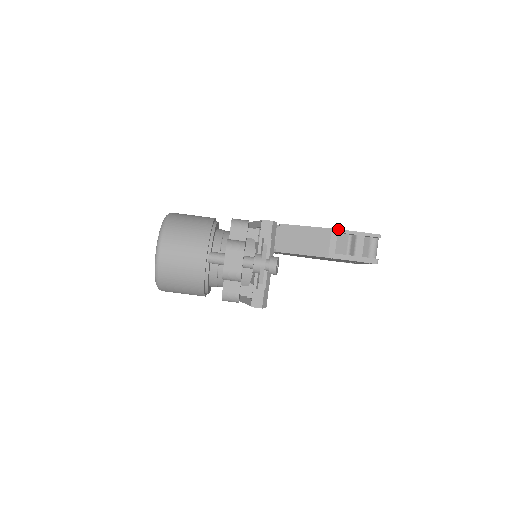
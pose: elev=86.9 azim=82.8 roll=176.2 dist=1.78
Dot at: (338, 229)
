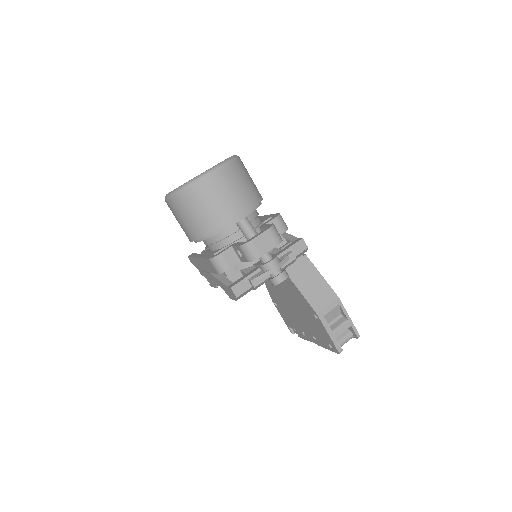
Dot at: occluded
